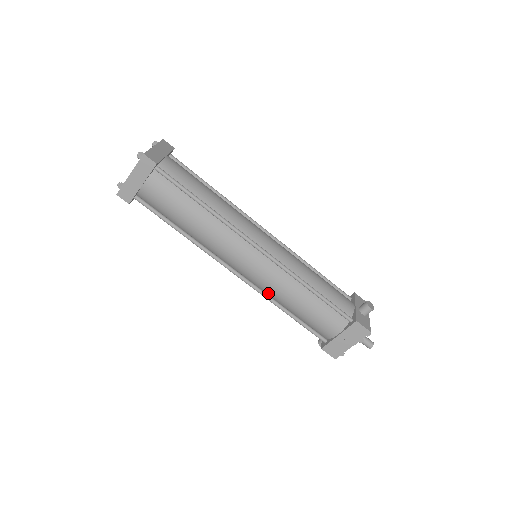
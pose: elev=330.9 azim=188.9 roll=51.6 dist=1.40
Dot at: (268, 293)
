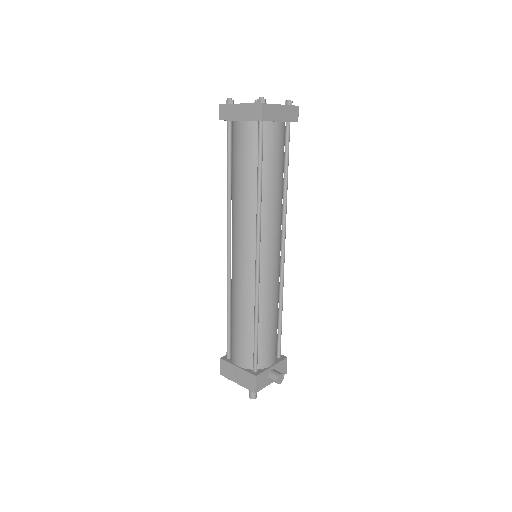
Dot at: (232, 286)
